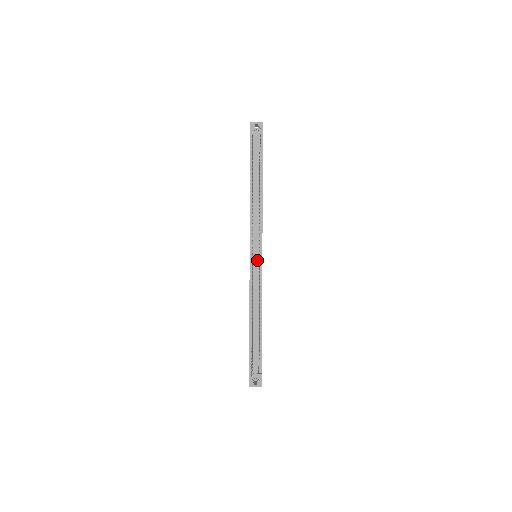
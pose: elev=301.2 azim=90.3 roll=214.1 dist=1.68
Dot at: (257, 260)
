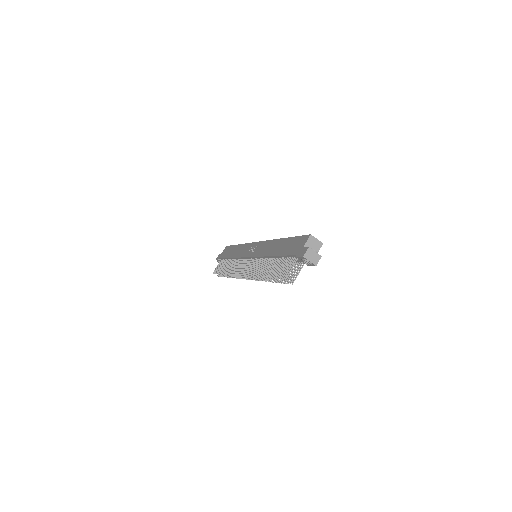
Dot at: occluded
